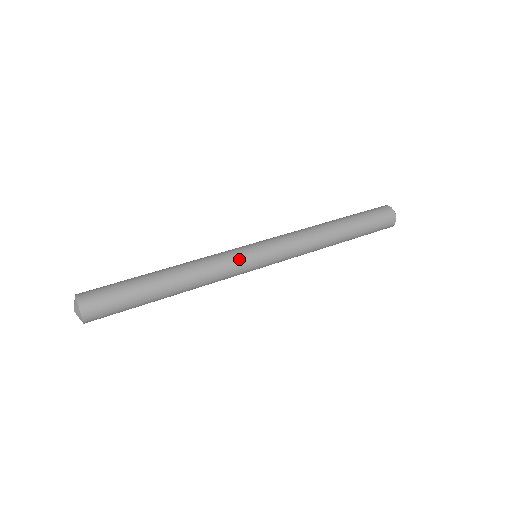
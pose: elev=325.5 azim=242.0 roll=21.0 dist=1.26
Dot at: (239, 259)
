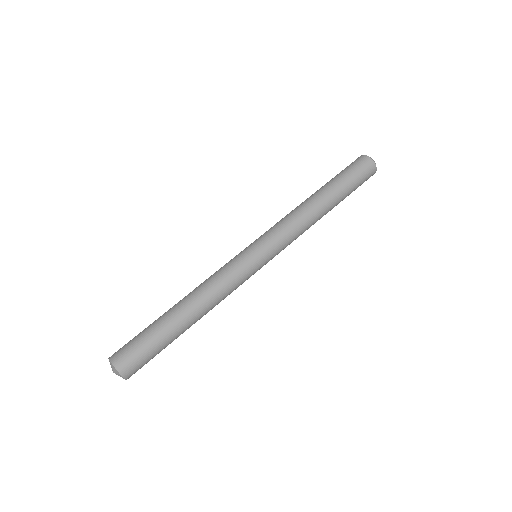
Dot at: occluded
